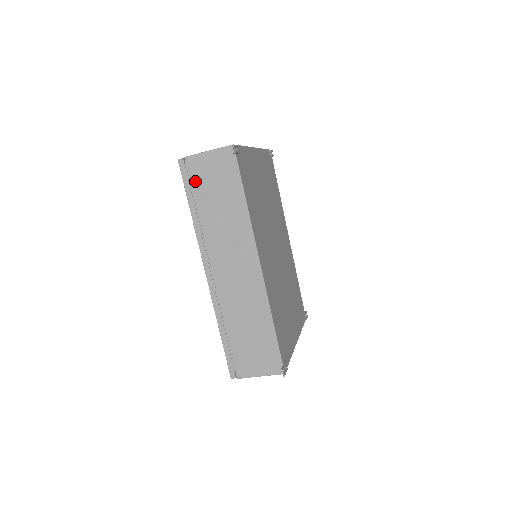
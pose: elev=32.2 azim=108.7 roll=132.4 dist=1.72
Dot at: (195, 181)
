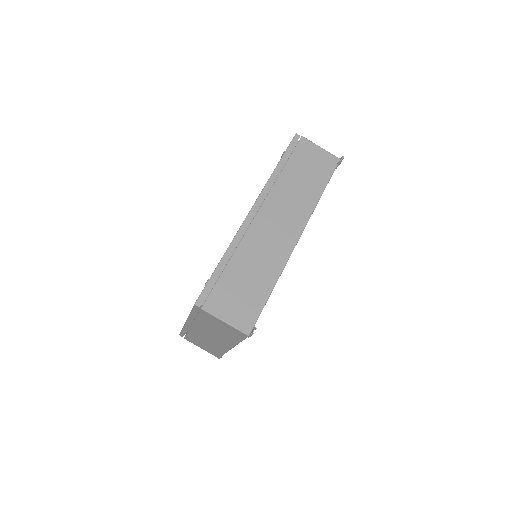
Dot at: (297, 153)
